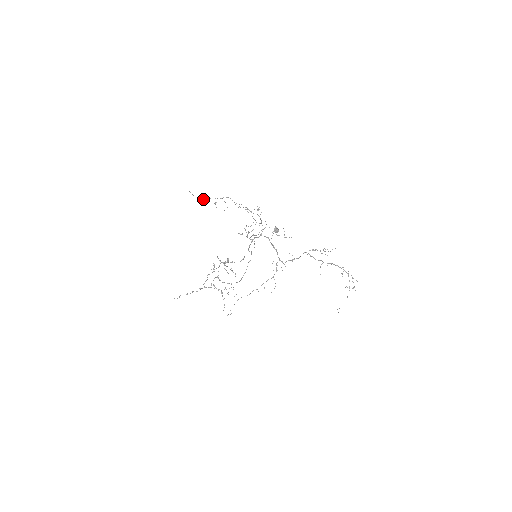
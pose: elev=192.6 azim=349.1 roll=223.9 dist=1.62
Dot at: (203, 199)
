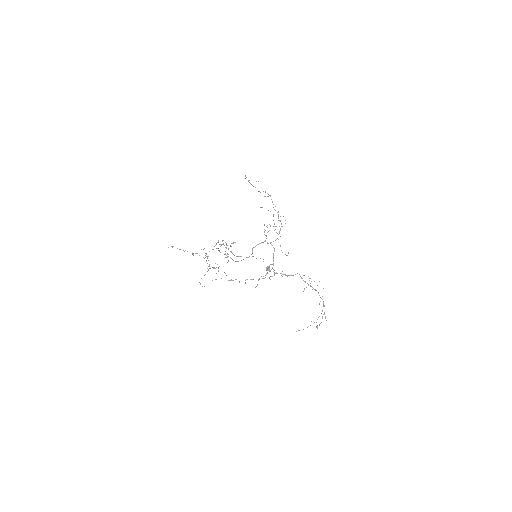
Dot at: (251, 184)
